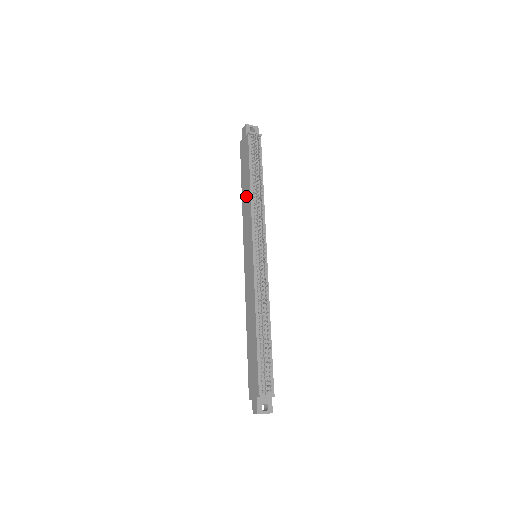
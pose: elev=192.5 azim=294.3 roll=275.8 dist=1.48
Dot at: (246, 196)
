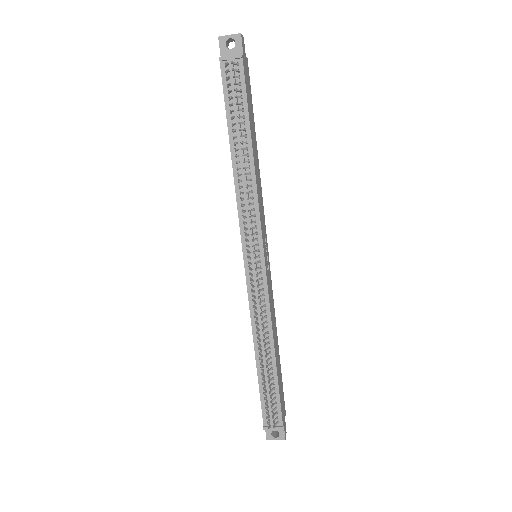
Dot at: occluded
